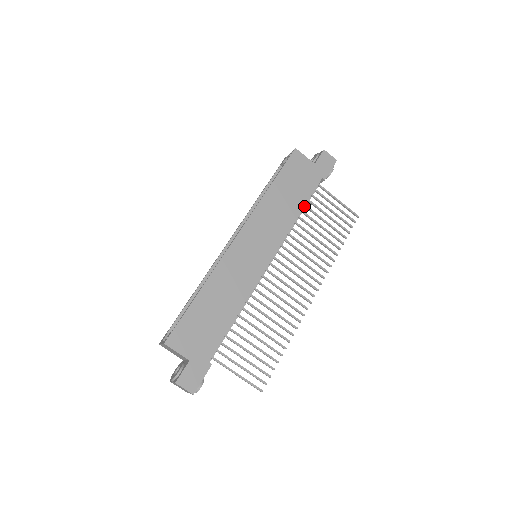
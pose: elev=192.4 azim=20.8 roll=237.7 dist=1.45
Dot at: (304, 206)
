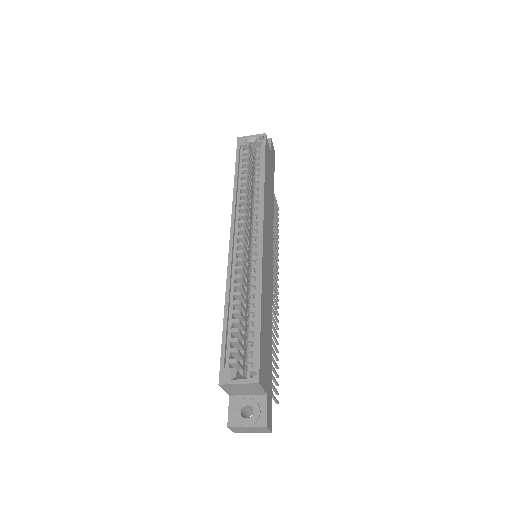
Dot at: (273, 200)
